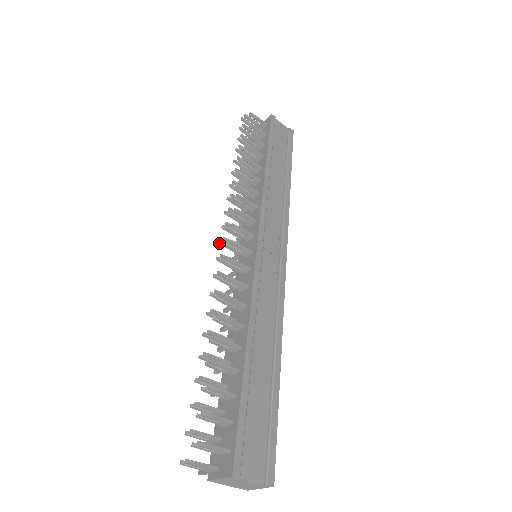
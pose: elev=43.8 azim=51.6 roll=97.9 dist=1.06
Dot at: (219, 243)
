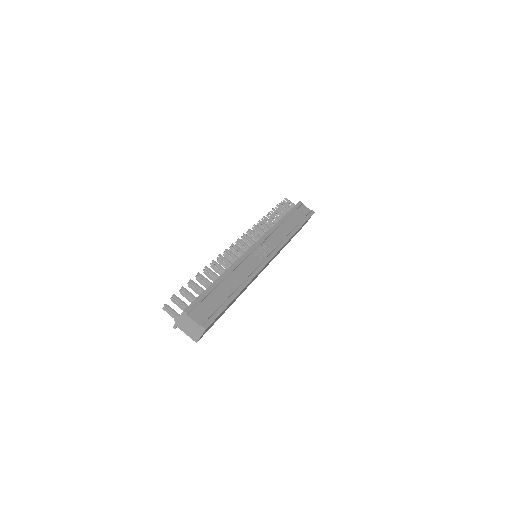
Dot at: occluded
